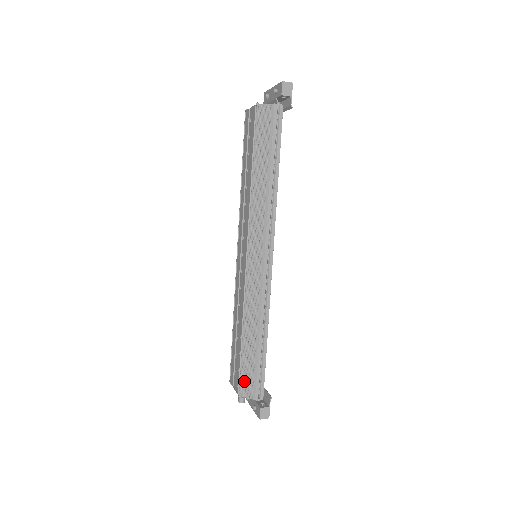
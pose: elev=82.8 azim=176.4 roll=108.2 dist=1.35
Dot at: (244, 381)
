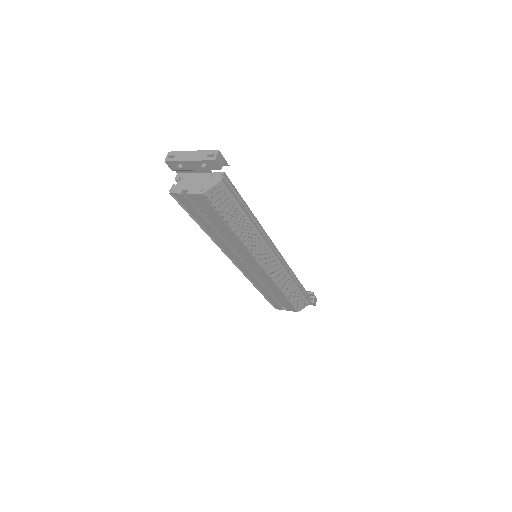
Dot at: (299, 305)
